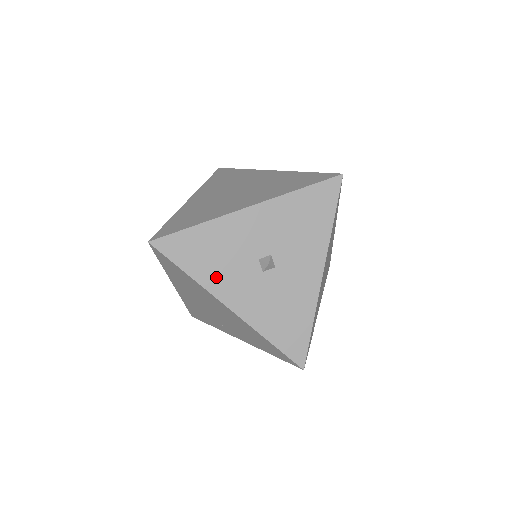
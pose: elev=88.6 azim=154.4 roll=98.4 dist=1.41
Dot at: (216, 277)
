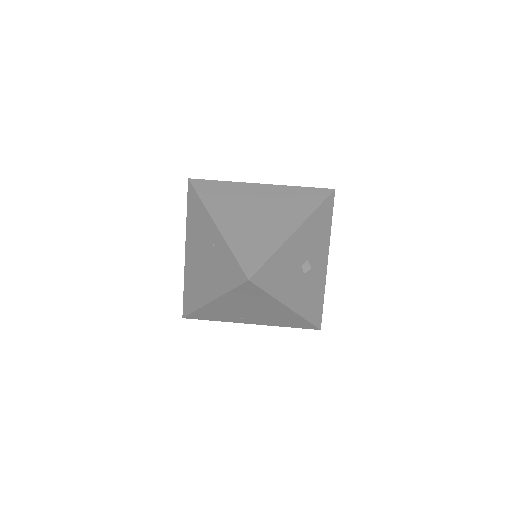
Dot at: (283, 289)
